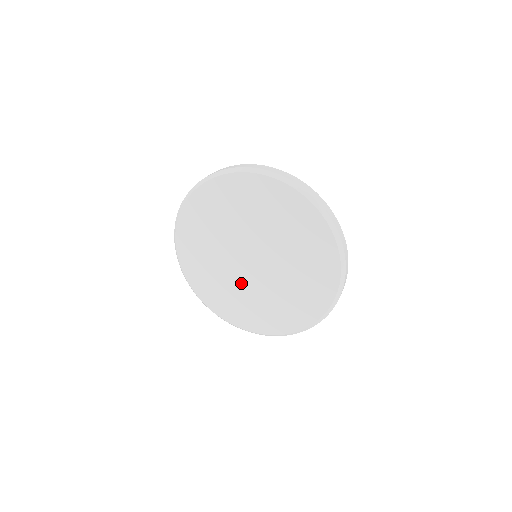
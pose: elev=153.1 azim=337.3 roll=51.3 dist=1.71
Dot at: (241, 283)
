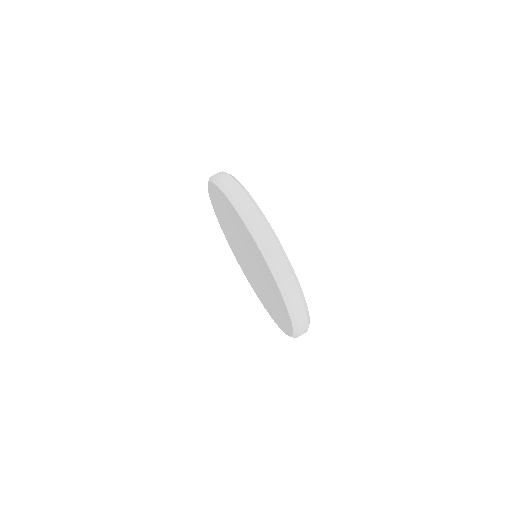
Dot at: occluded
